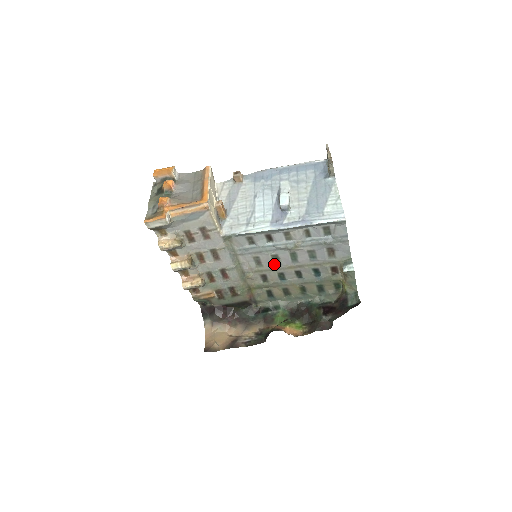
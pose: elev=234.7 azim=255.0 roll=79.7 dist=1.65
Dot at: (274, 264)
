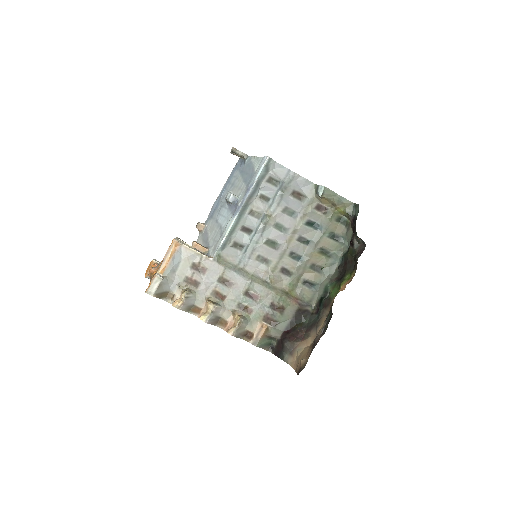
Dot at: (276, 250)
